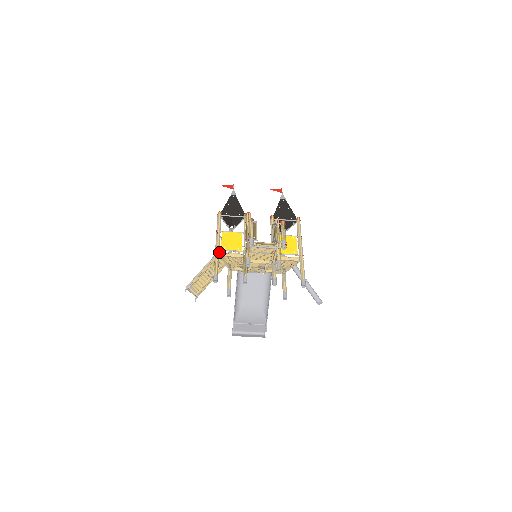
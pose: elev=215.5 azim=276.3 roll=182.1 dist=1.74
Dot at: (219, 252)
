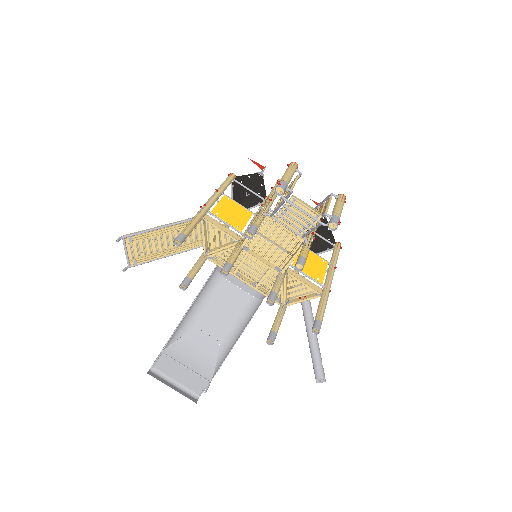
Dot at: (206, 213)
